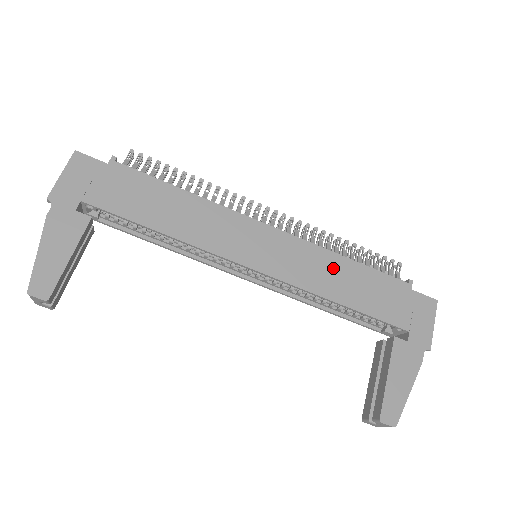
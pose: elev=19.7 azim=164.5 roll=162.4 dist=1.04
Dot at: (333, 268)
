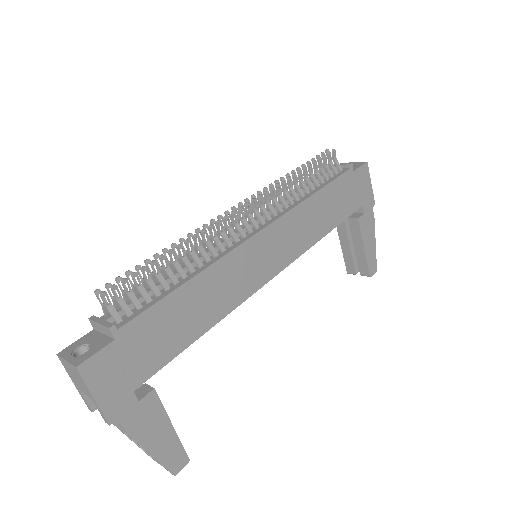
Dot at: (311, 213)
